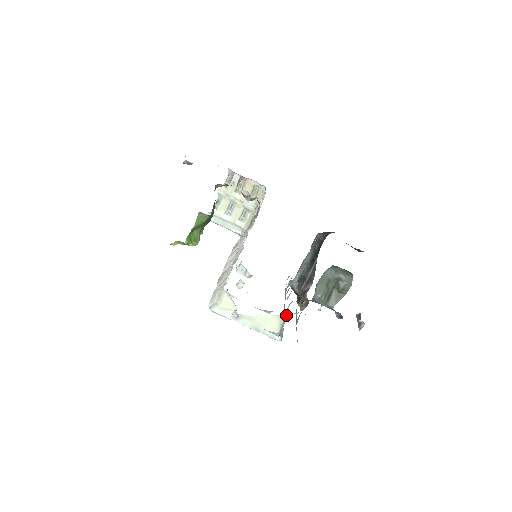
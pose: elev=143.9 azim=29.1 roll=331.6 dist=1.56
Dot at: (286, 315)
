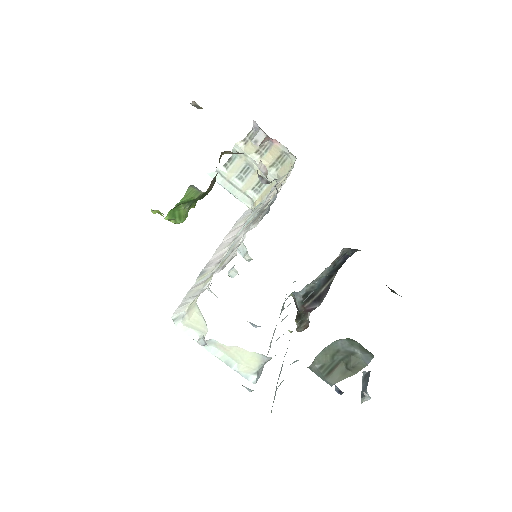
Dot at: (270, 357)
